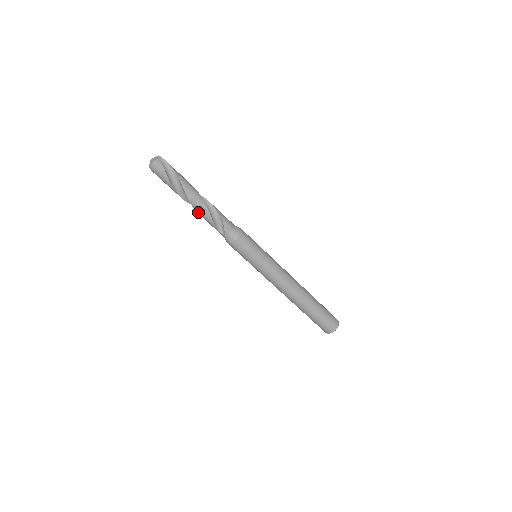
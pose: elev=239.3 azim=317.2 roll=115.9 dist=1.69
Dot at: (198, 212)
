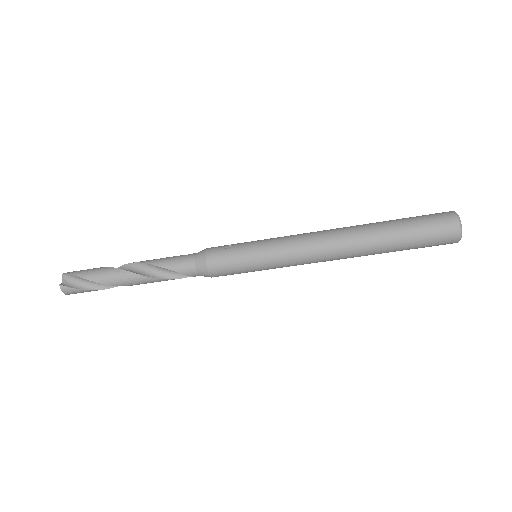
Dot at: (150, 282)
